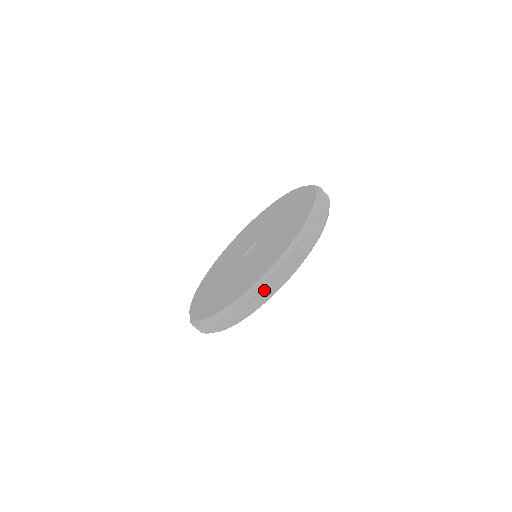
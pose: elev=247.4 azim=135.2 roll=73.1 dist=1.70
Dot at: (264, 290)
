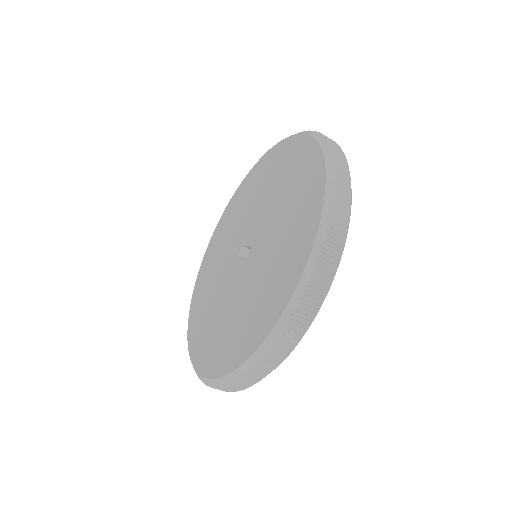
Dot at: occluded
